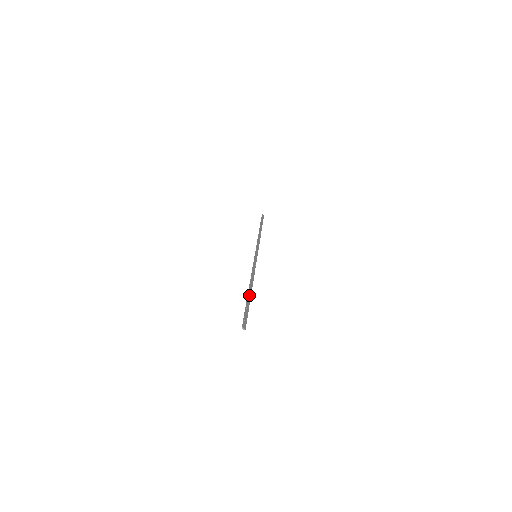
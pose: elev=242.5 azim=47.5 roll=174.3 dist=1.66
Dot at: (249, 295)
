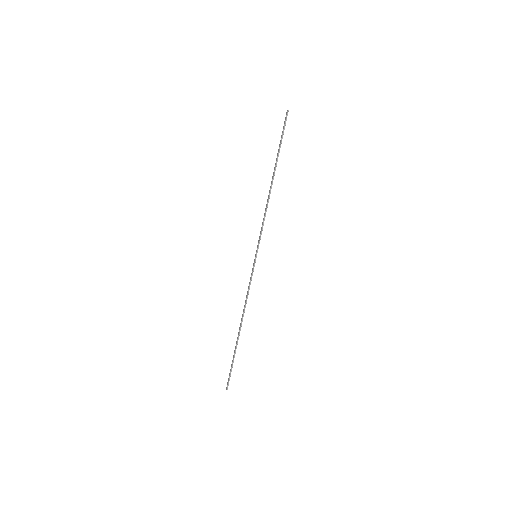
Dot at: occluded
